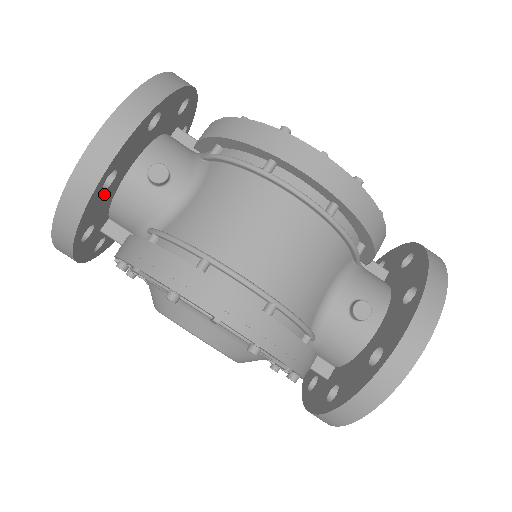
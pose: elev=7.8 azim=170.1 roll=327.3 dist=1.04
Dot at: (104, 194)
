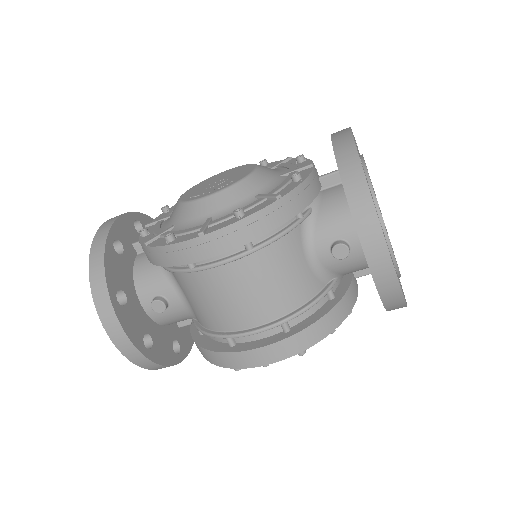
Dot at: (156, 342)
